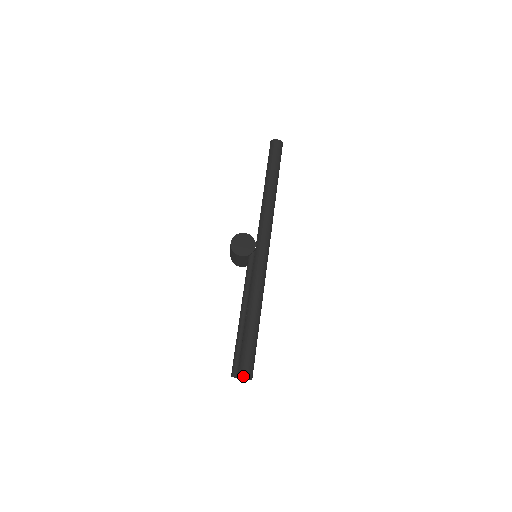
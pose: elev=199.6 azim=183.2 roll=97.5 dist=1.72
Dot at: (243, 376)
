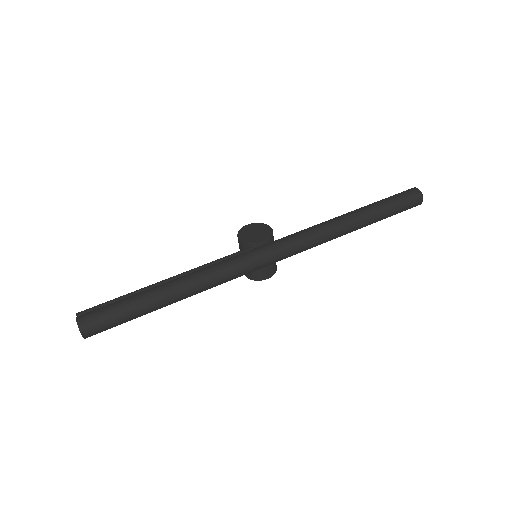
Dot at: (78, 317)
